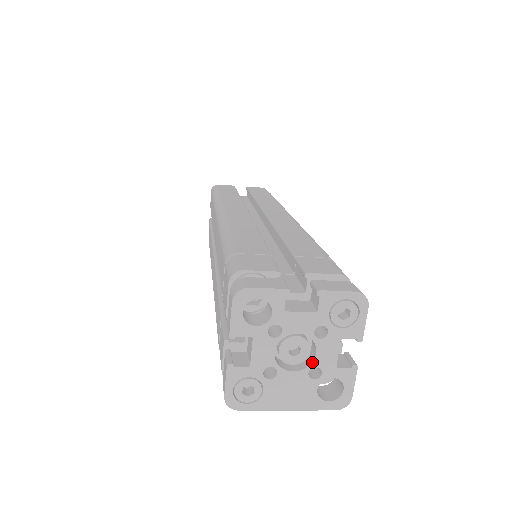
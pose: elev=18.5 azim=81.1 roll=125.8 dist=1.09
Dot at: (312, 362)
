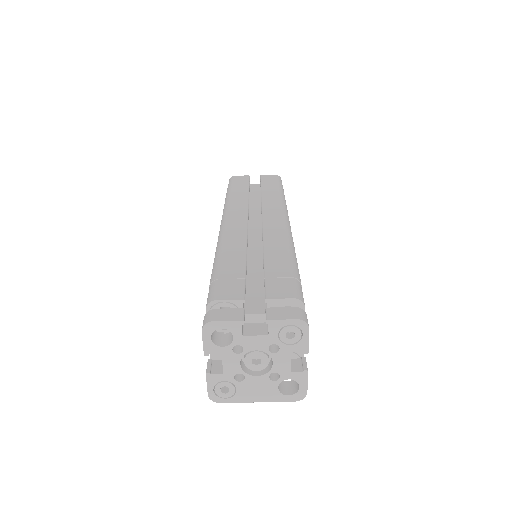
Dot at: (271, 369)
